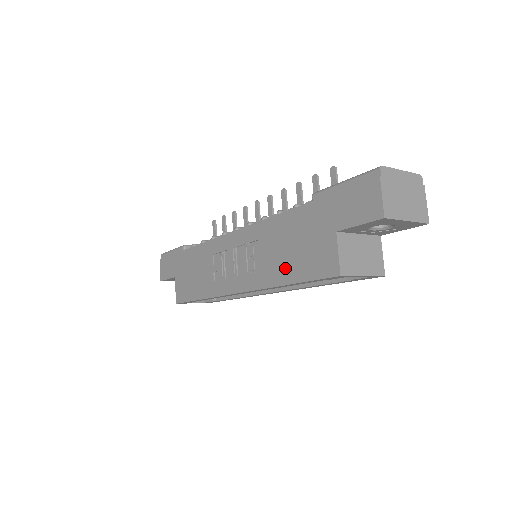
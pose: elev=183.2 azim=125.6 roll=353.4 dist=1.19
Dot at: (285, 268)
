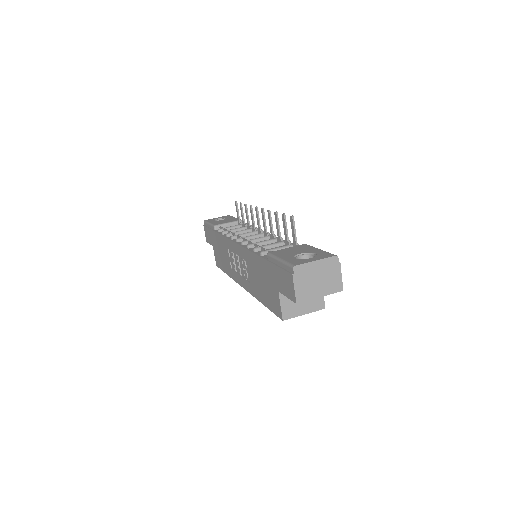
Dot at: (260, 292)
